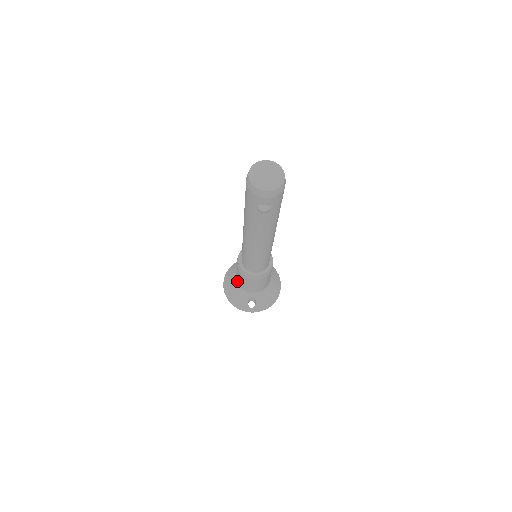
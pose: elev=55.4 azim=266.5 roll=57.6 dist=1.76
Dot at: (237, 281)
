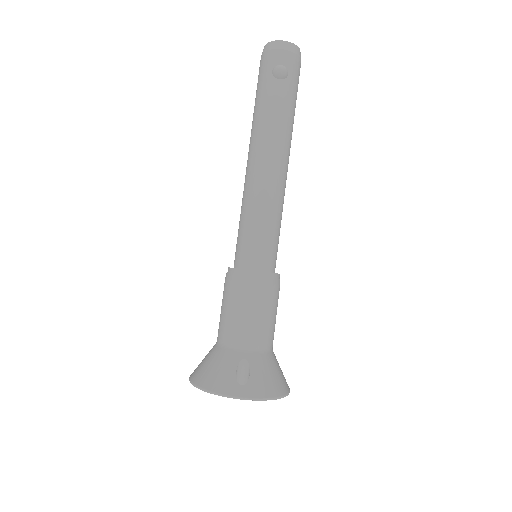
Dot at: (218, 339)
